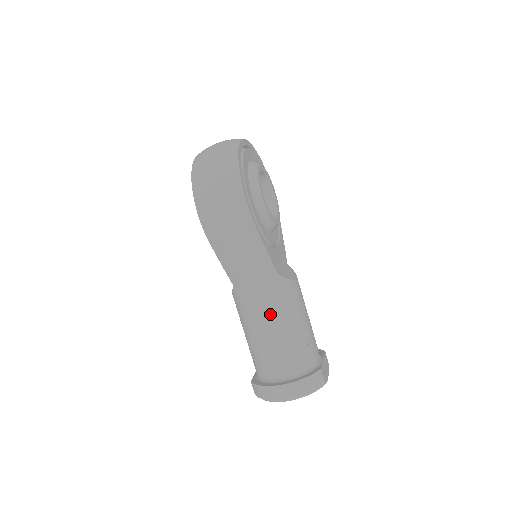
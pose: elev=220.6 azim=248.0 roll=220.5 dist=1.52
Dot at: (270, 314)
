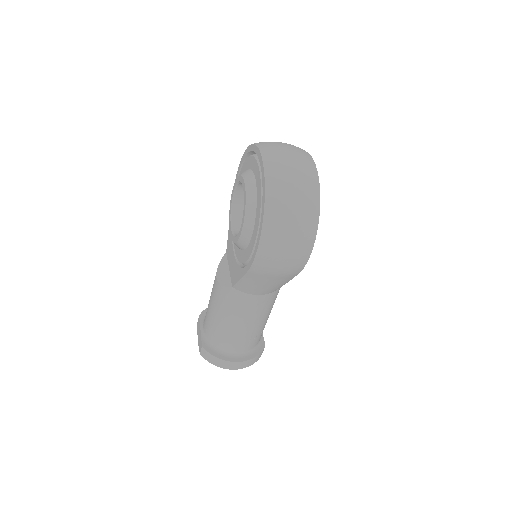
Dot at: (256, 317)
